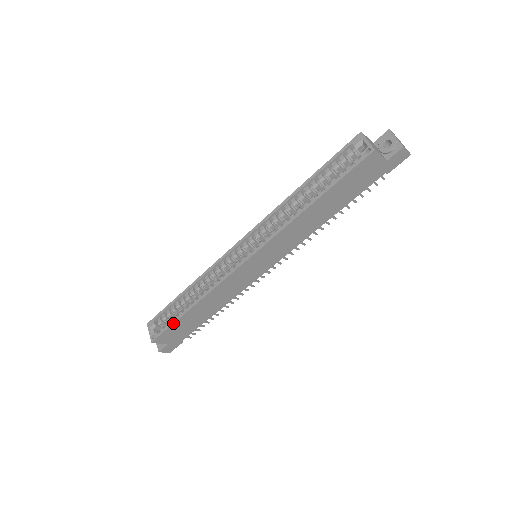
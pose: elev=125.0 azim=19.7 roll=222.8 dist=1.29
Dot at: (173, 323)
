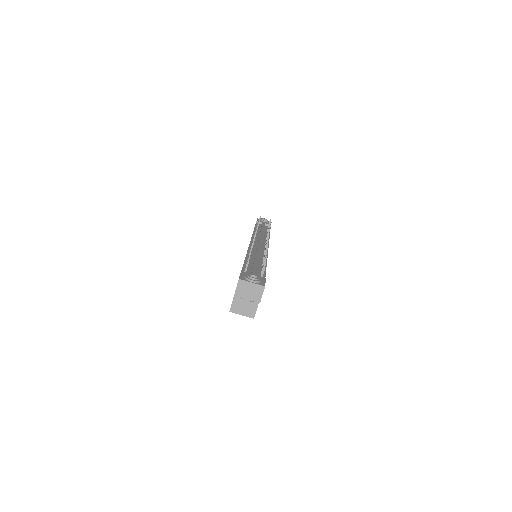
Dot at: occluded
